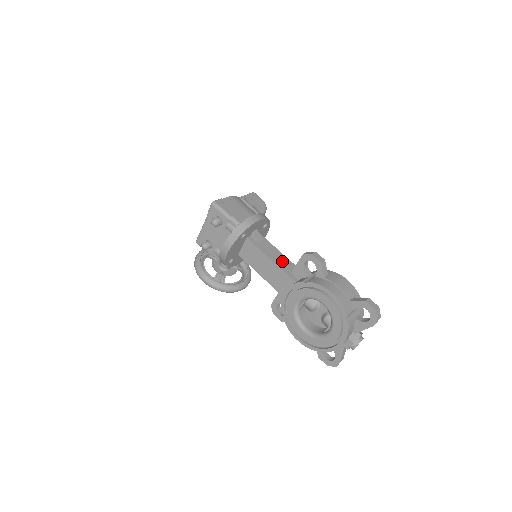
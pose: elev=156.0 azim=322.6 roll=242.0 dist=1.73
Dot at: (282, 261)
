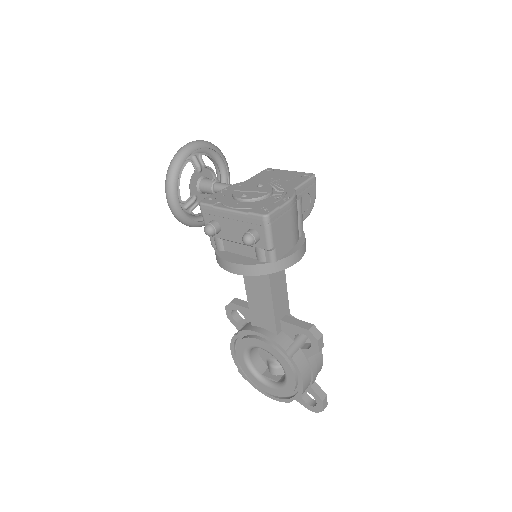
Dot at: (281, 301)
